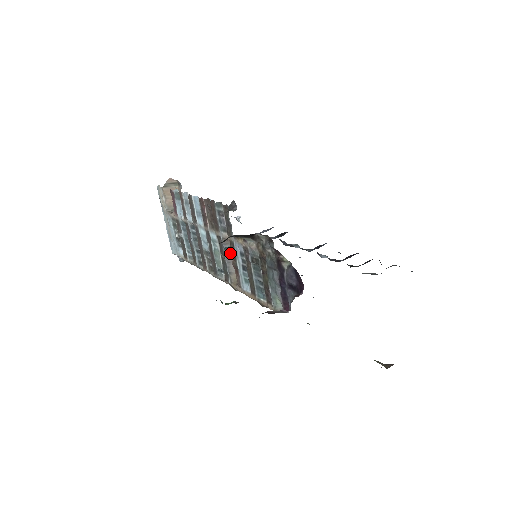
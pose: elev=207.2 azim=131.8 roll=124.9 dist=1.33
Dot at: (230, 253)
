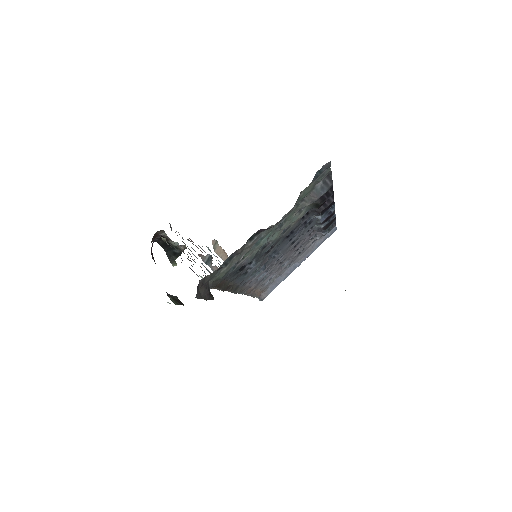
Dot at: (211, 265)
